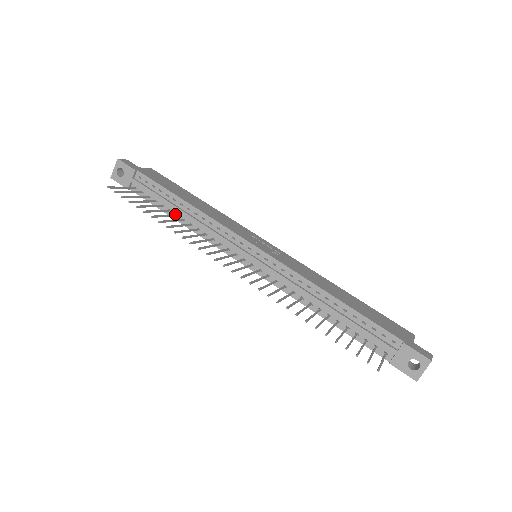
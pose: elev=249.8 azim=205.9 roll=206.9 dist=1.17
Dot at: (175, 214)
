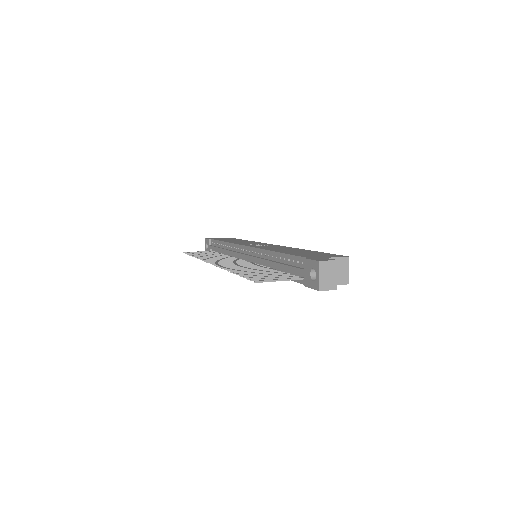
Dot at: (221, 254)
